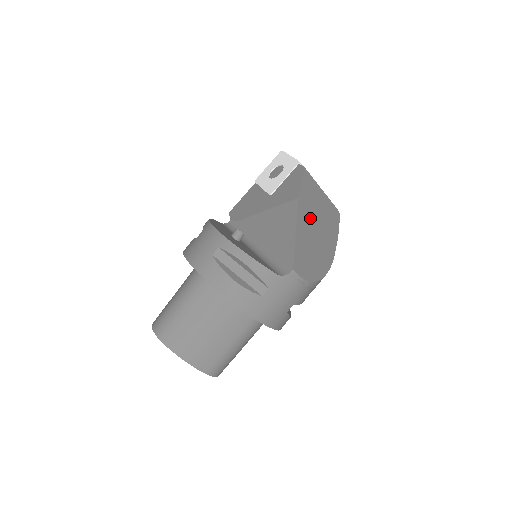
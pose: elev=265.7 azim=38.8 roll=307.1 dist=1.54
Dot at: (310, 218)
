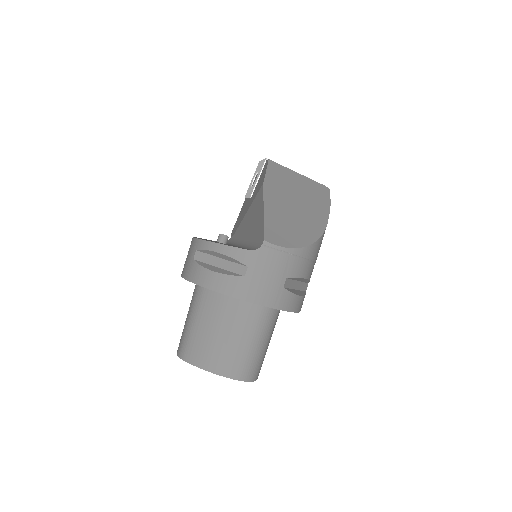
Dot at: (283, 197)
